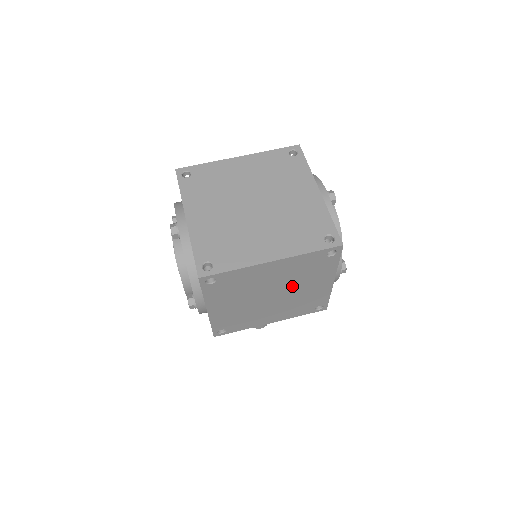
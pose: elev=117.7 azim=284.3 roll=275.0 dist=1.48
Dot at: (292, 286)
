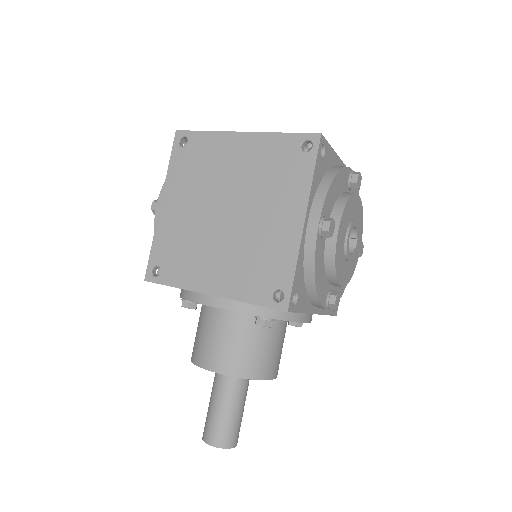
Dot at: (253, 202)
